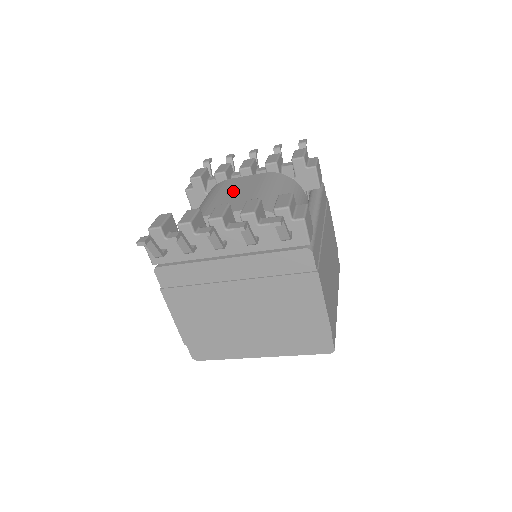
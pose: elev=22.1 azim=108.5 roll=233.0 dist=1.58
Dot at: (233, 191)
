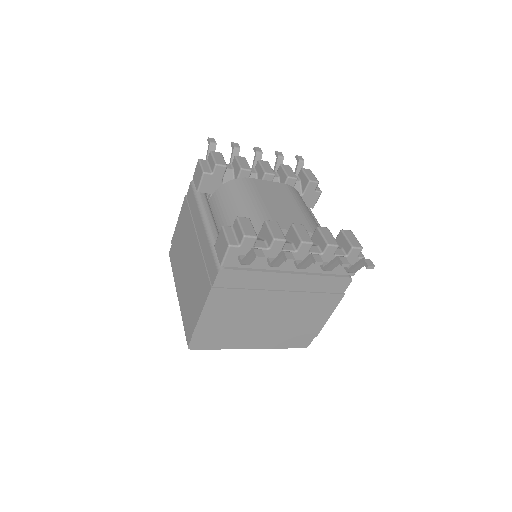
Dot at: (274, 200)
